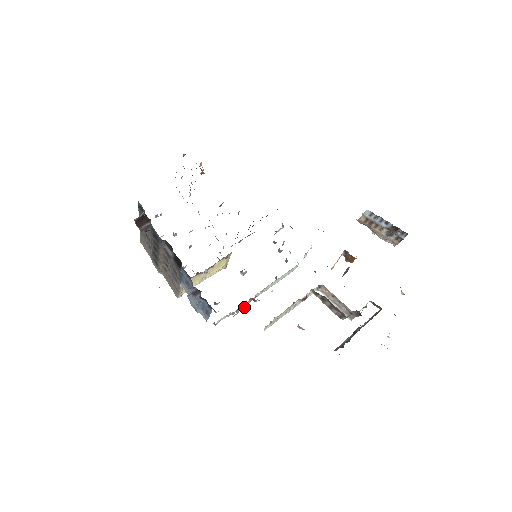
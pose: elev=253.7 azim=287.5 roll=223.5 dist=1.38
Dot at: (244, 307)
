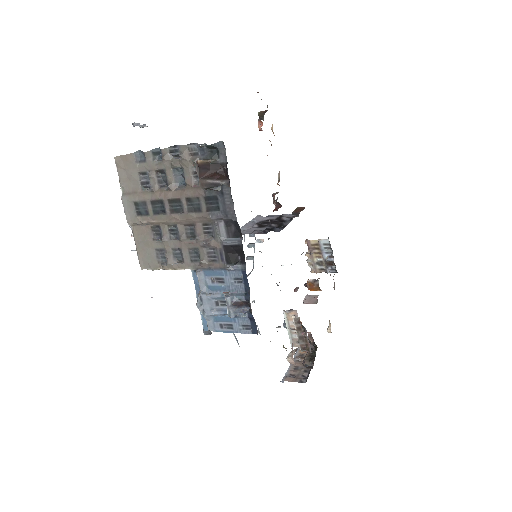
Dot at: occluded
